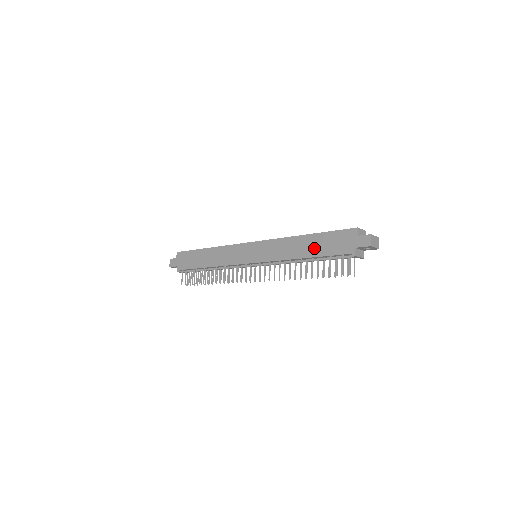
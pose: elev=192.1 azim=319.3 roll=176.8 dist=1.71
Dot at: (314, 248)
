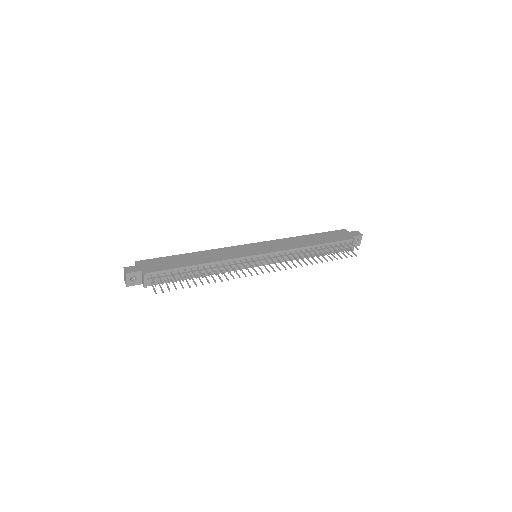
Dot at: (320, 239)
